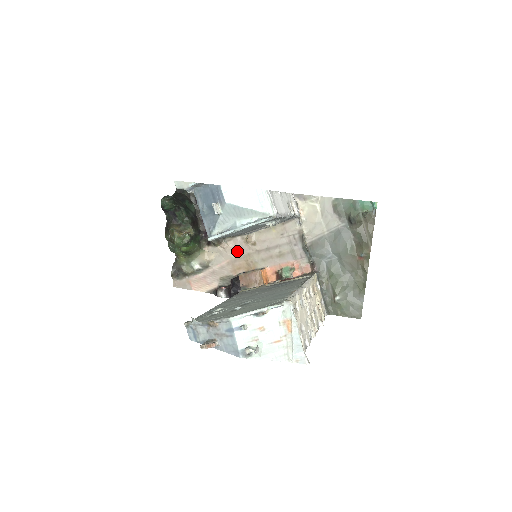
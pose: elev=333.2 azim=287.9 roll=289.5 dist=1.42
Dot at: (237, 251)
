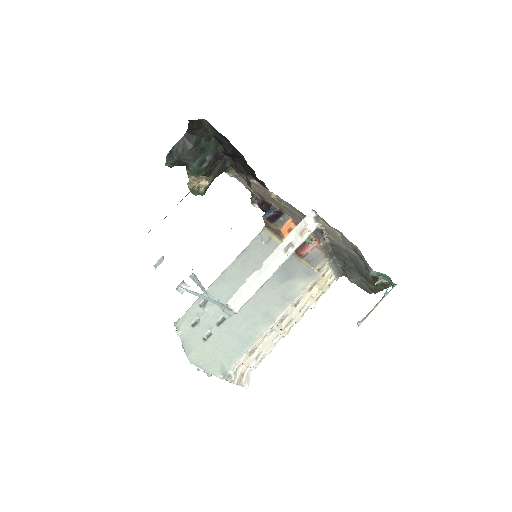
Dot at: (265, 191)
